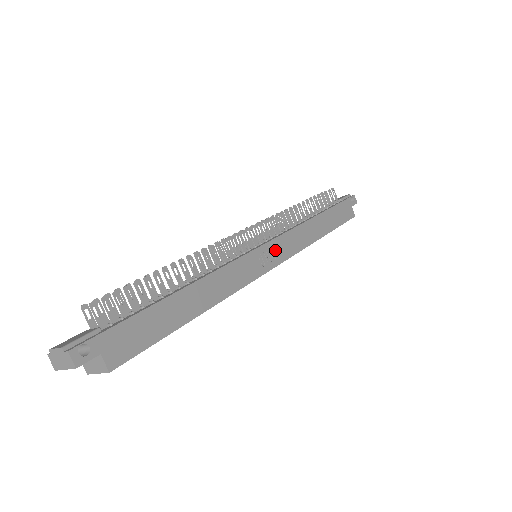
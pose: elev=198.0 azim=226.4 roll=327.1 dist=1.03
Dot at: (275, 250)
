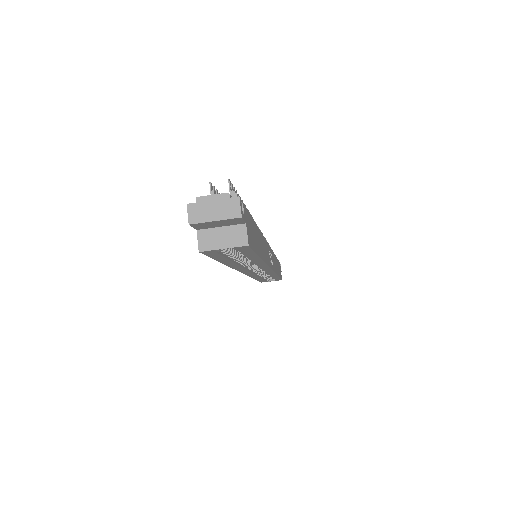
Dot at: (271, 257)
